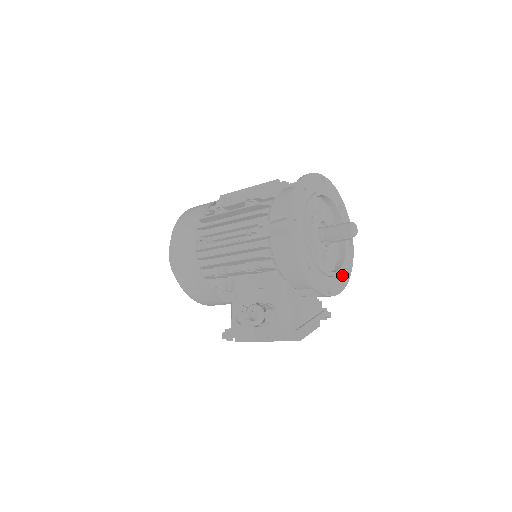
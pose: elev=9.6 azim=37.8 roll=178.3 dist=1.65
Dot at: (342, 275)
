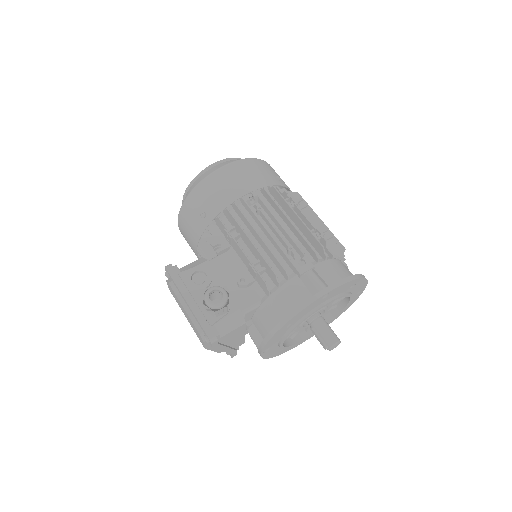
Dot at: (279, 350)
